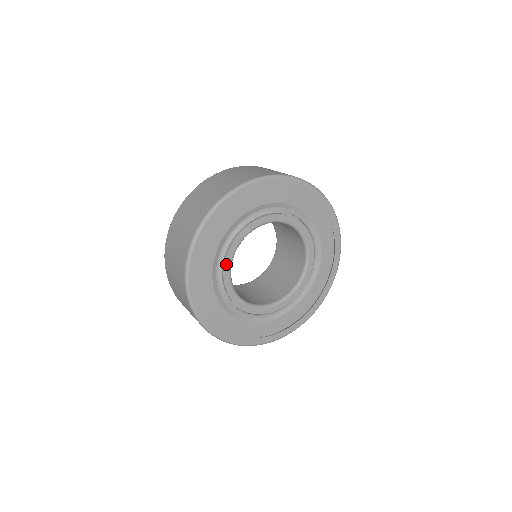
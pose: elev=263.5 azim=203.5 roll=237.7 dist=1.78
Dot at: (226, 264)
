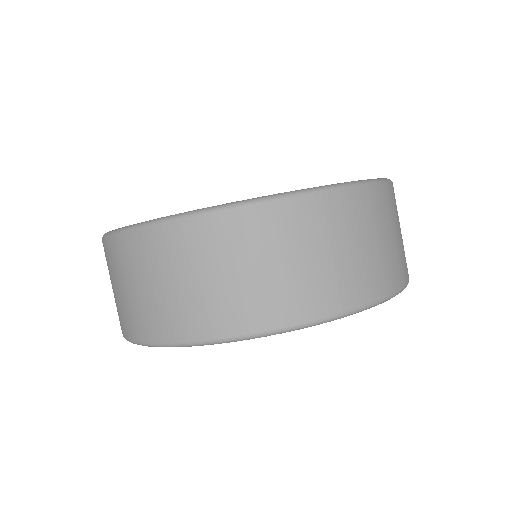
Dot at: occluded
